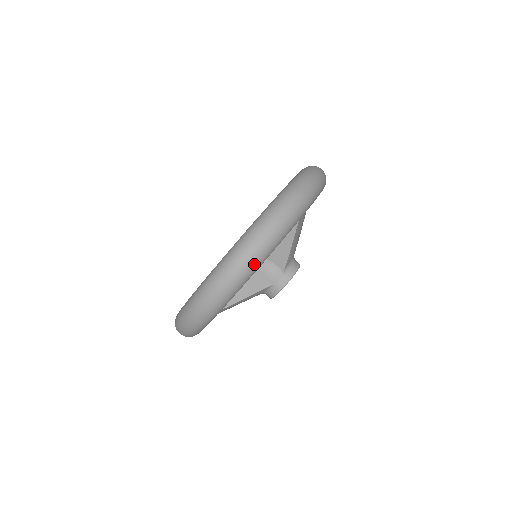
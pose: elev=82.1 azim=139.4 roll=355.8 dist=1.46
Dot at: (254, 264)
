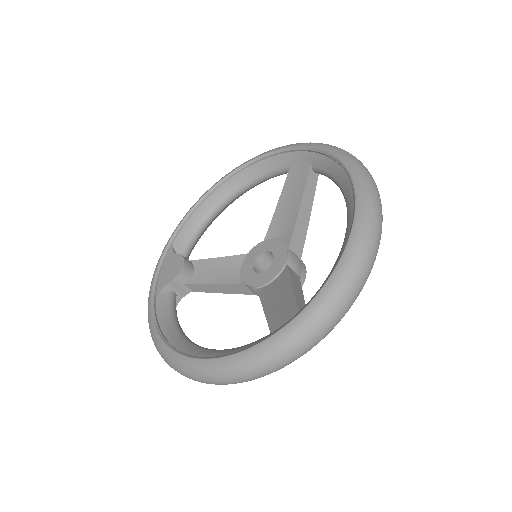
Dot at: occluded
